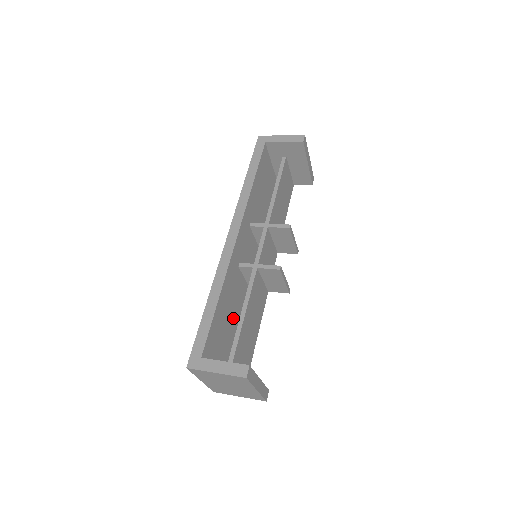
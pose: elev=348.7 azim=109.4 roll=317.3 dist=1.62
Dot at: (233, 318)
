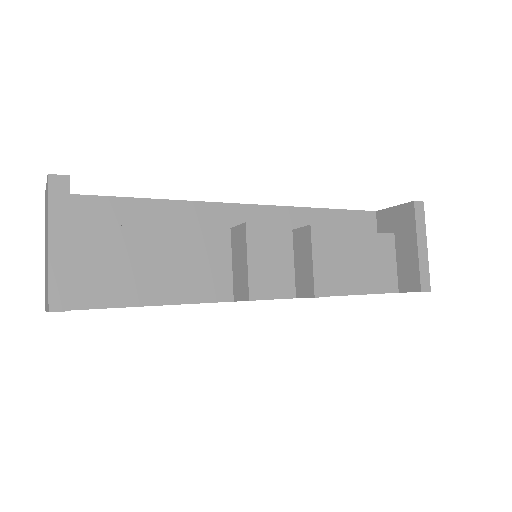
Dot at: occluded
